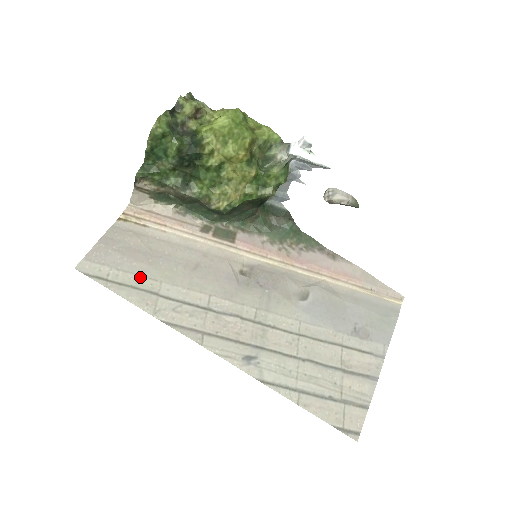
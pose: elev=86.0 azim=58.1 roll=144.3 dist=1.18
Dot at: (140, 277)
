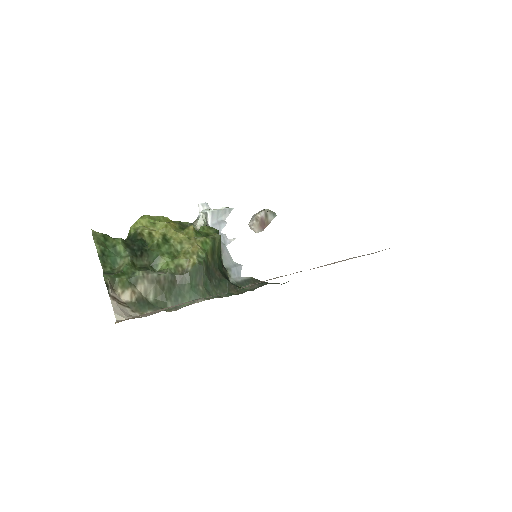
Dot at: occluded
